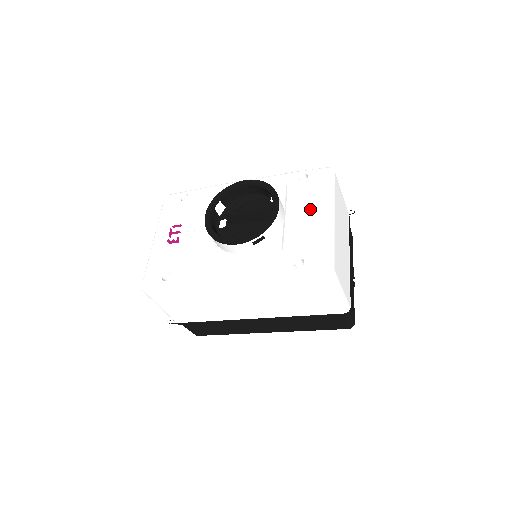
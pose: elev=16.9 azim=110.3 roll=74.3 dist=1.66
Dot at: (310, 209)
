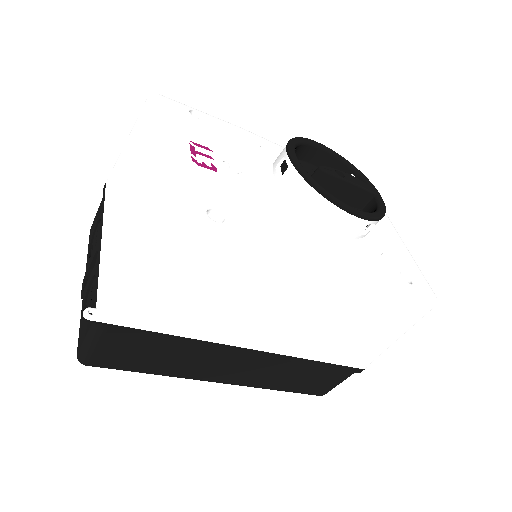
Dot at: (381, 221)
